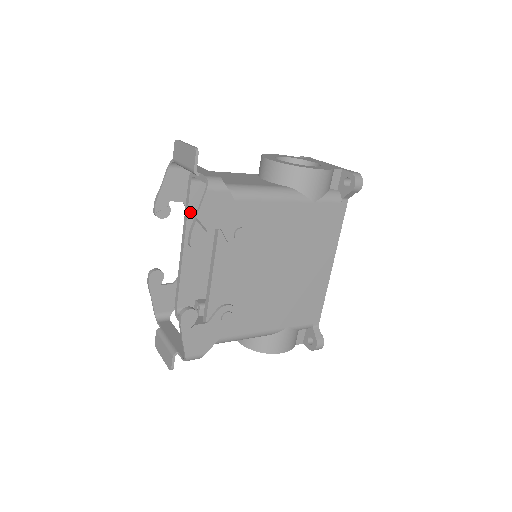
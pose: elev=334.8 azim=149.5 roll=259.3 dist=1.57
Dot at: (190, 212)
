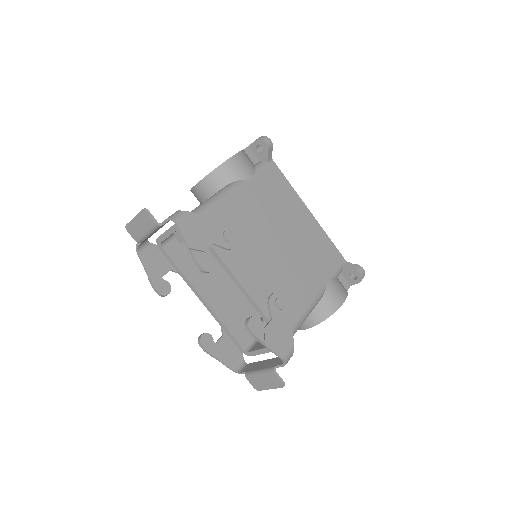
Dot at: (183, 270)
